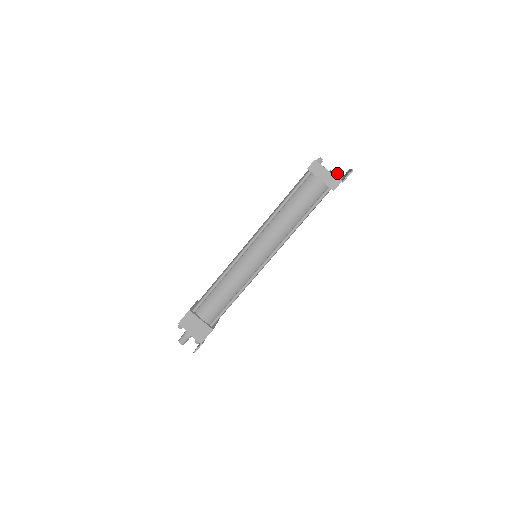
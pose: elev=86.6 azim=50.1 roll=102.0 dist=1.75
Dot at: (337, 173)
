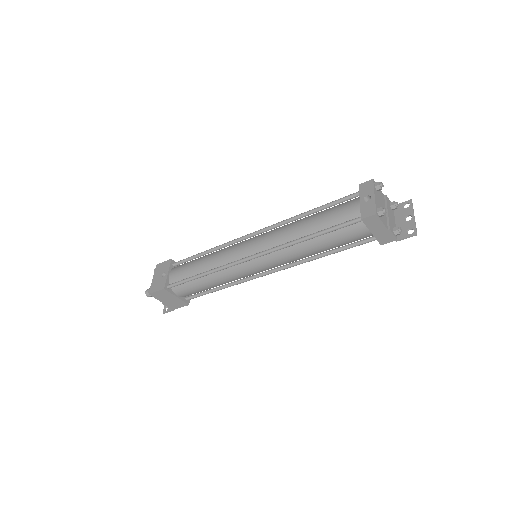
Dot at: (393, 205)
